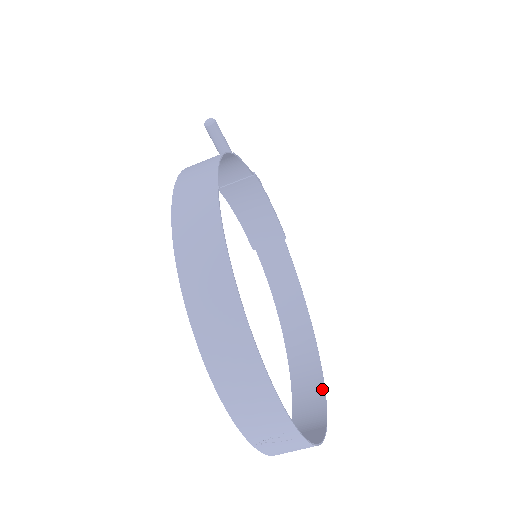
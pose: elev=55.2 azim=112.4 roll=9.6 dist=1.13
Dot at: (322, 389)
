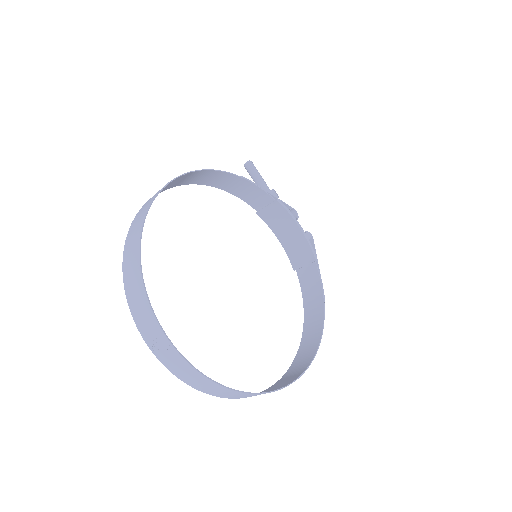
Dot at: (291, 382)
